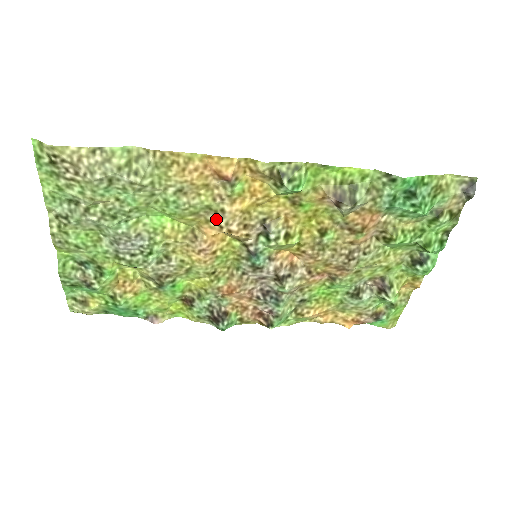
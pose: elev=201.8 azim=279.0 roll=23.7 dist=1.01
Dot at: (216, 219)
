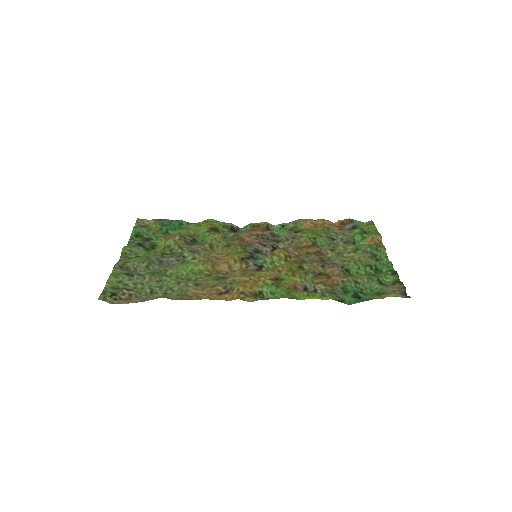
Dot at: (224, 276)
